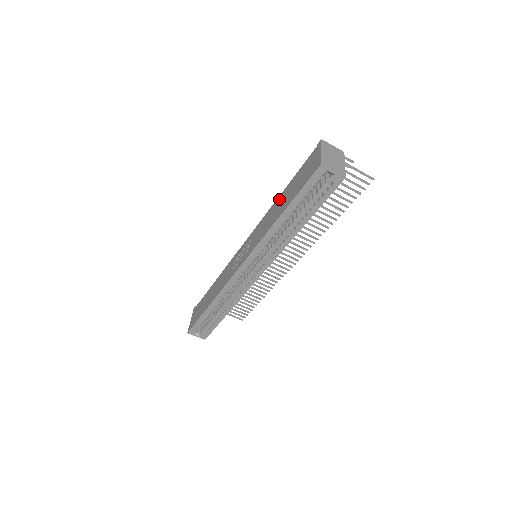
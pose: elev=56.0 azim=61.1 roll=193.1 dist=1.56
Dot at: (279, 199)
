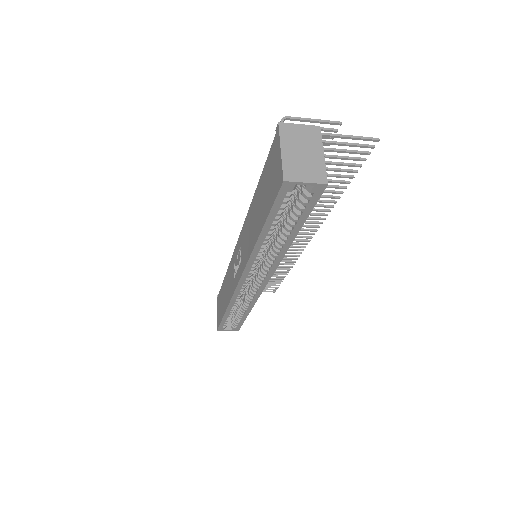
Dot at: (254, 202)
